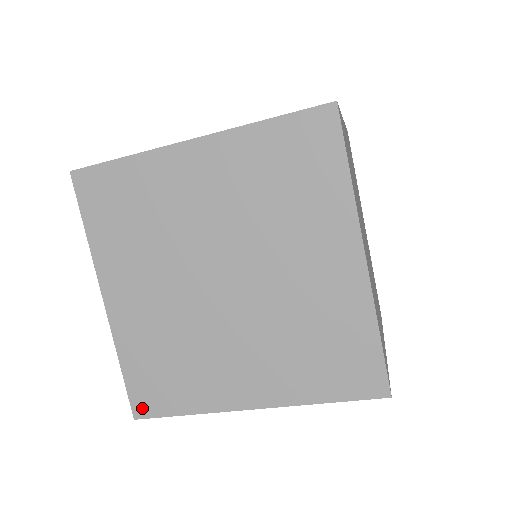
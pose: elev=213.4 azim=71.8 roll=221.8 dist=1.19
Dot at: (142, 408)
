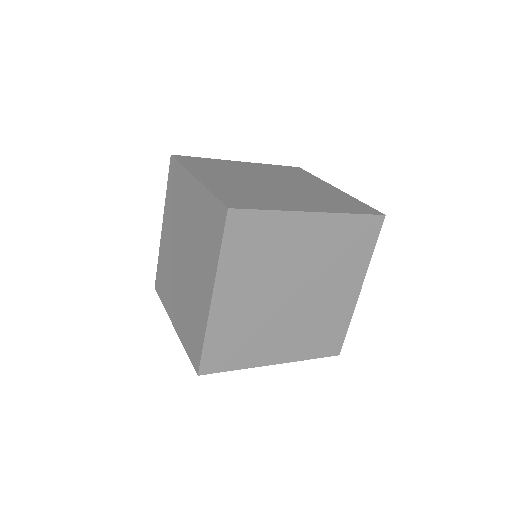
Dot at: (207, 368)
